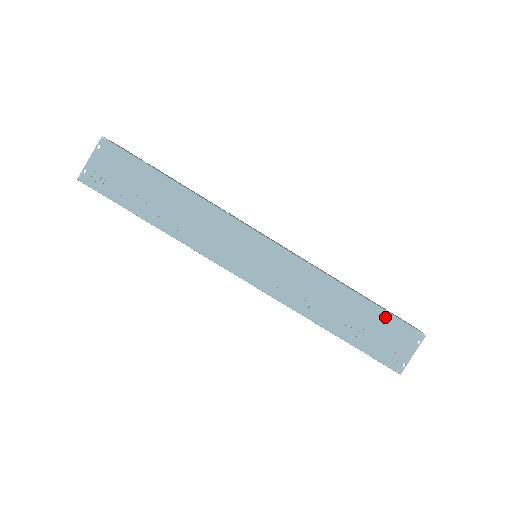
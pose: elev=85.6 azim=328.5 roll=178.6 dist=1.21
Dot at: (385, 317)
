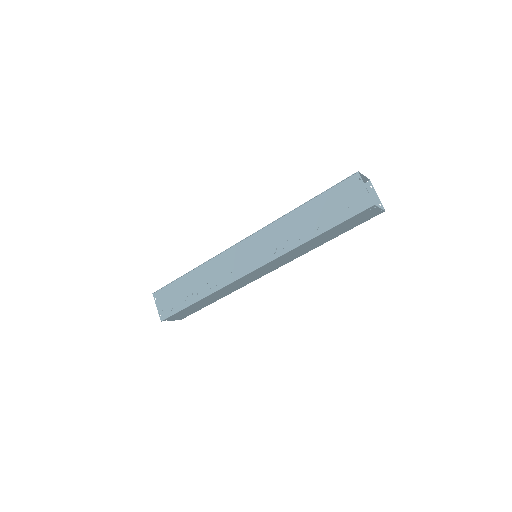
Dot at: (328, 194)
